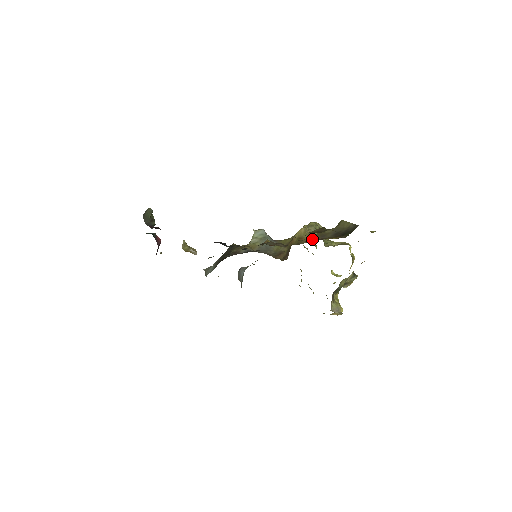
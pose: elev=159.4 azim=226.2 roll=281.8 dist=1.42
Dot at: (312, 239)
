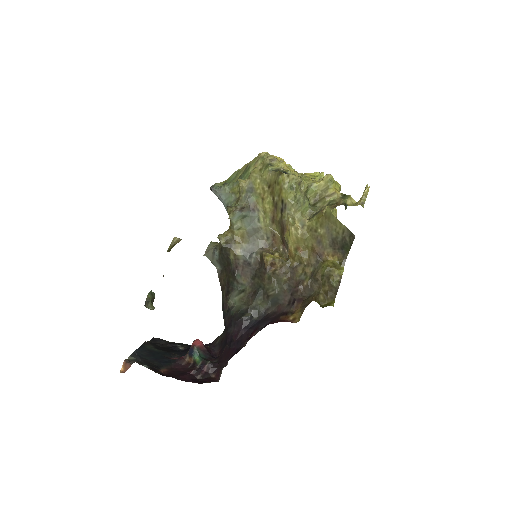
Dot at: (309, 247)
